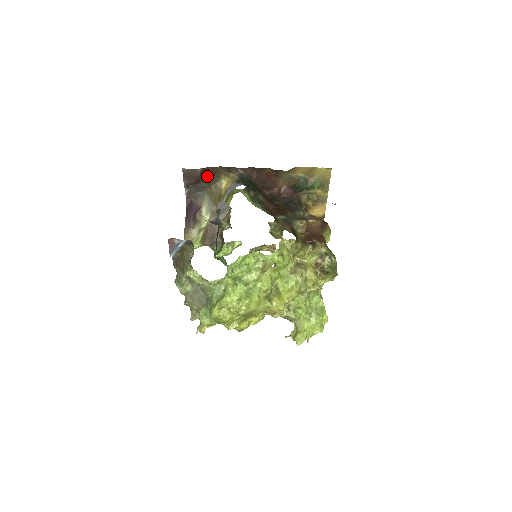
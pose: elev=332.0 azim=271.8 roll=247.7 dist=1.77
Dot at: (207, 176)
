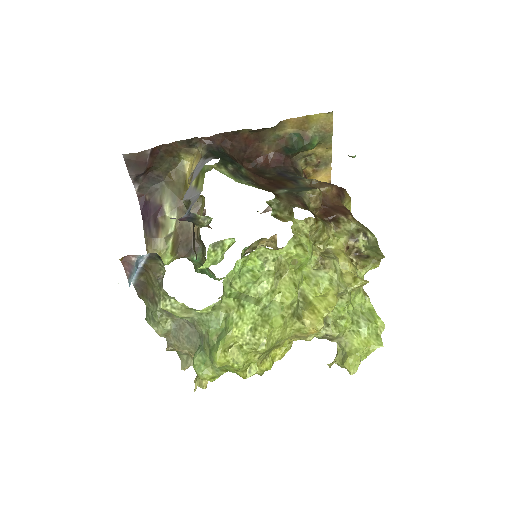
Dot at: (161, 159)
